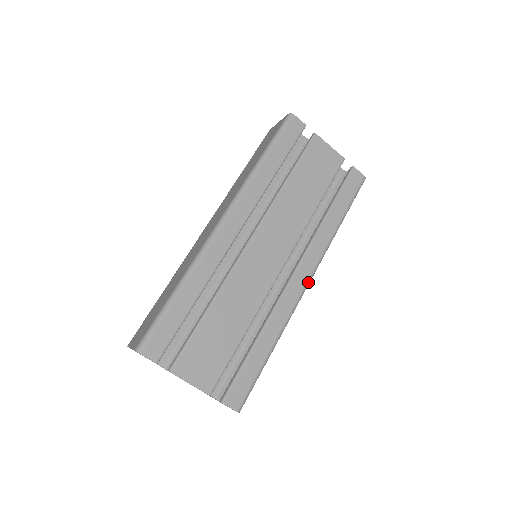
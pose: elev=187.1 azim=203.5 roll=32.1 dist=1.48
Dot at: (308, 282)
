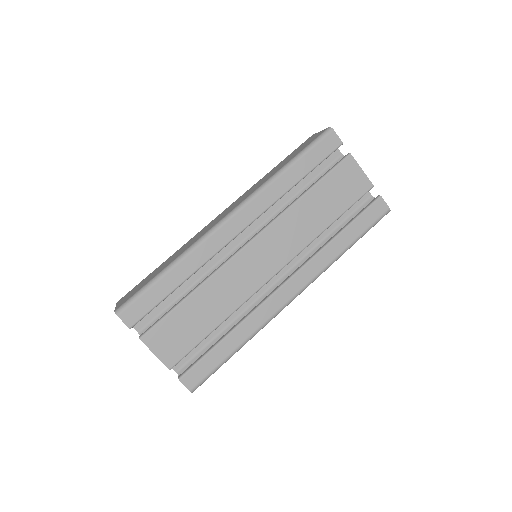
Dot at: (295, 296)
